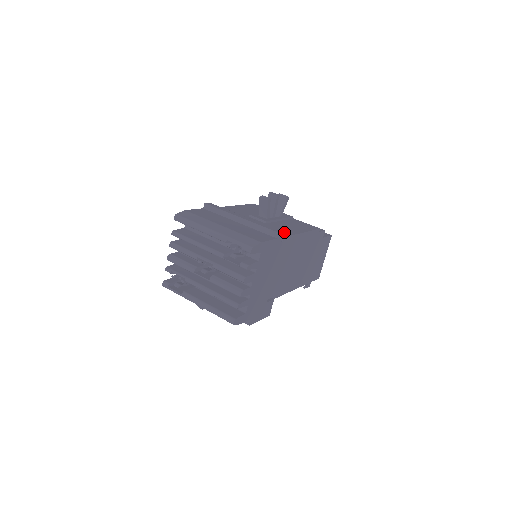
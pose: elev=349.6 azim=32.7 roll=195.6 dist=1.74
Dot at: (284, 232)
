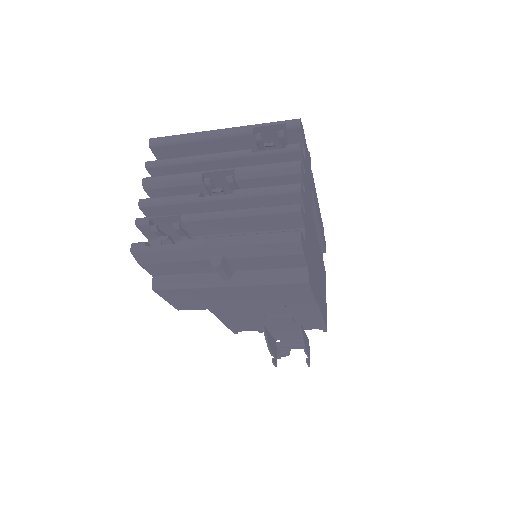
Dot at: occluded
